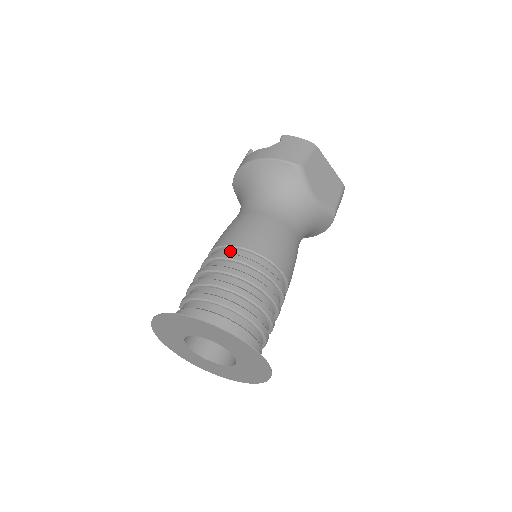
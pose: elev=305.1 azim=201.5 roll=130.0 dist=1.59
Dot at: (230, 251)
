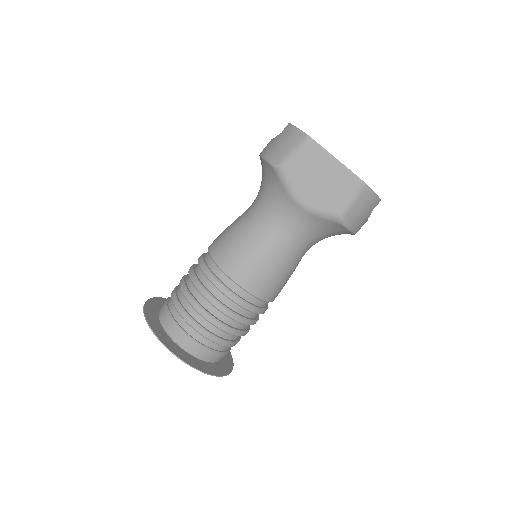
Dot at: (207, 255)
